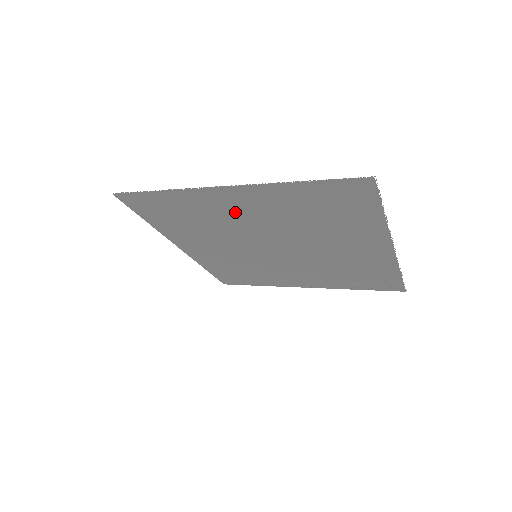
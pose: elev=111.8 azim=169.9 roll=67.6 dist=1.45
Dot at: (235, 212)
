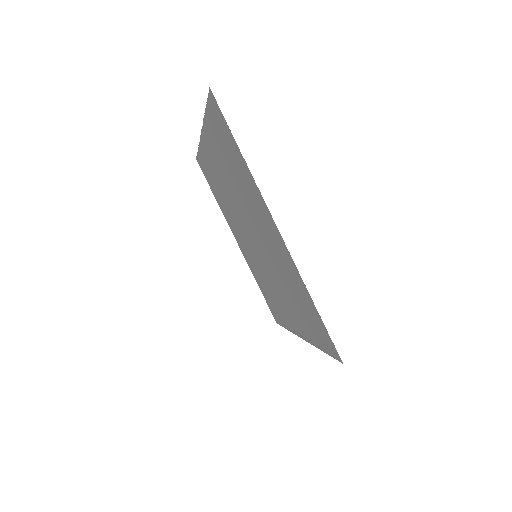
Dot at: (219, 172)
